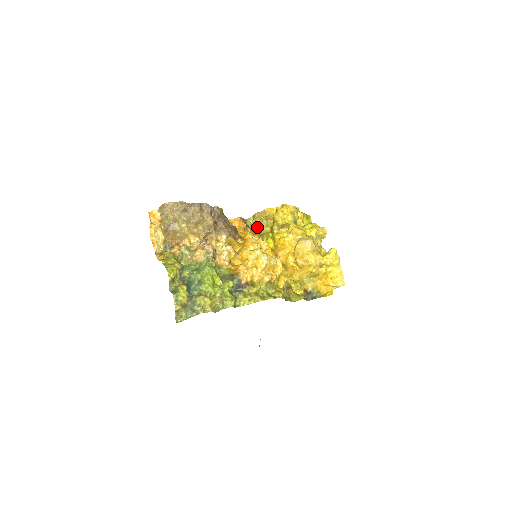
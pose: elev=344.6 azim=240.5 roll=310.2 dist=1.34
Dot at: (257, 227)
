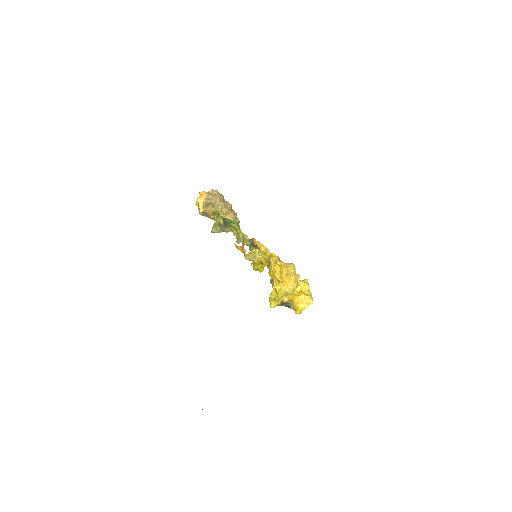
Dot at: (251, 260)
